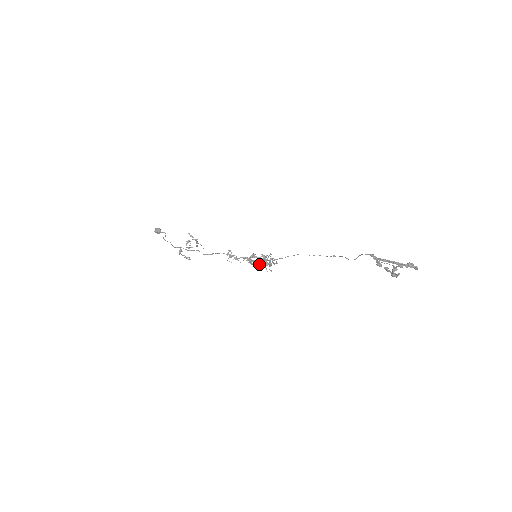
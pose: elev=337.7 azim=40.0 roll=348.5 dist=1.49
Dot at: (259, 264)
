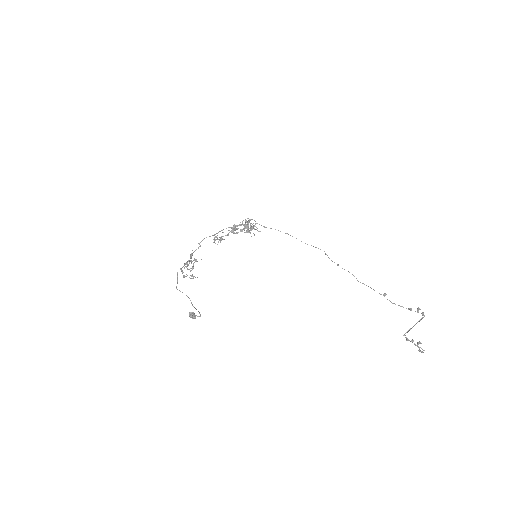
Dot at: (242, 231)
